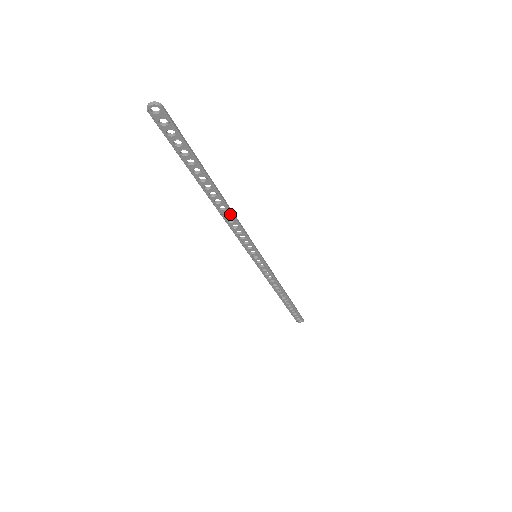
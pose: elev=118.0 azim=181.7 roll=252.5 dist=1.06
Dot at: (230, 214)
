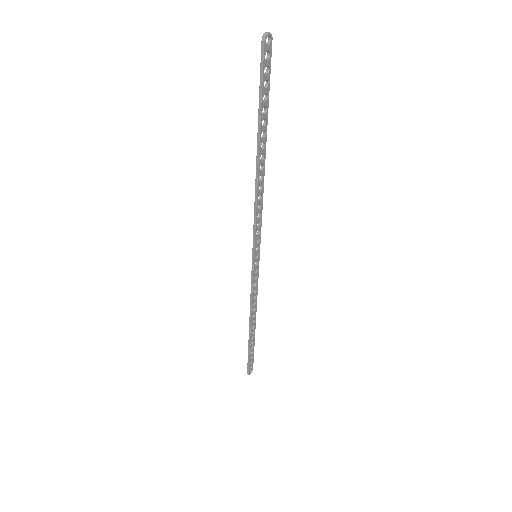
Dot at: (262, 187)
